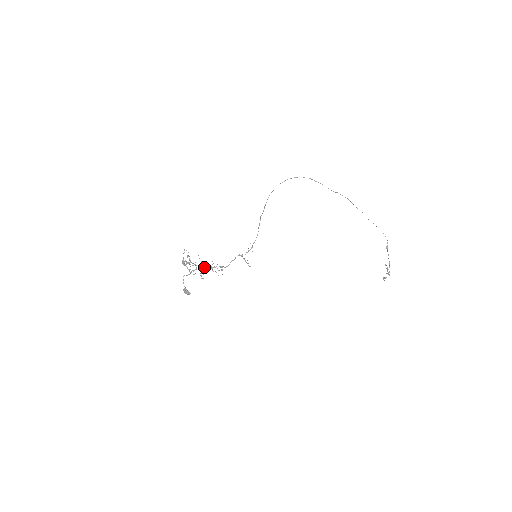
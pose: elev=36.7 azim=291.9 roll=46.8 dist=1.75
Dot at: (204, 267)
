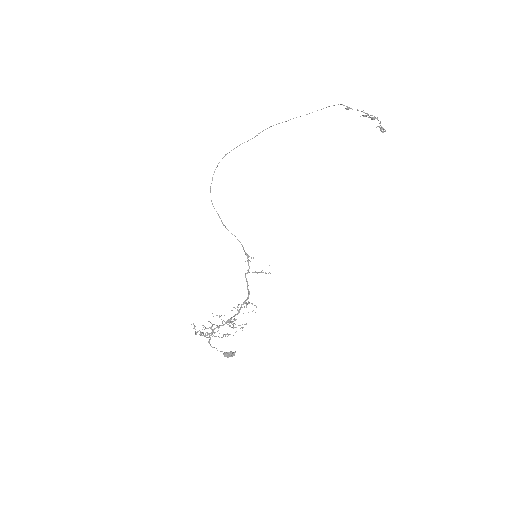
Dot at: (230, 320)
